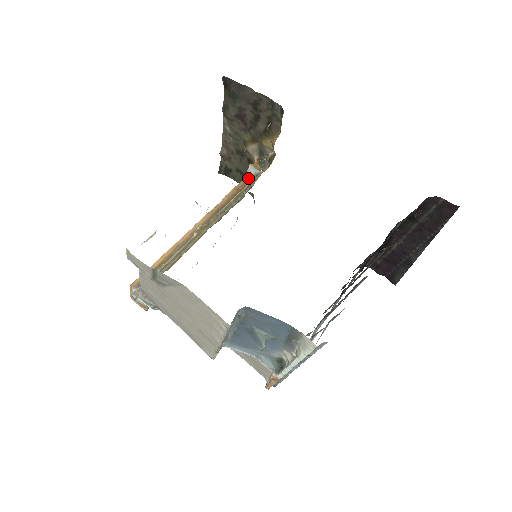
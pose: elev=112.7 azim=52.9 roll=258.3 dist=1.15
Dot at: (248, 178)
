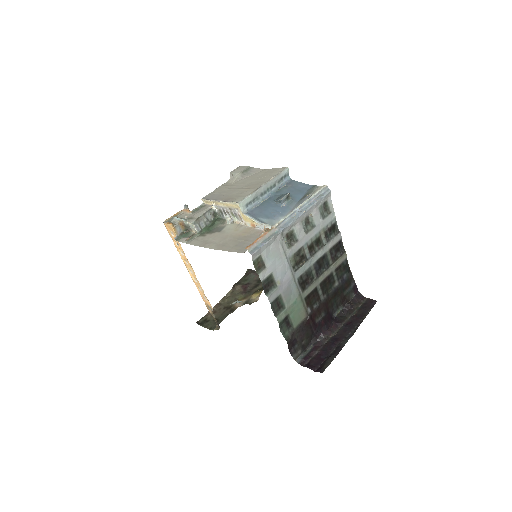
Dot at: occluded
